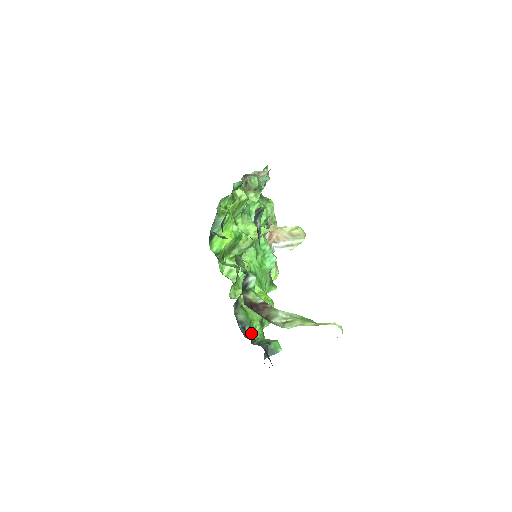
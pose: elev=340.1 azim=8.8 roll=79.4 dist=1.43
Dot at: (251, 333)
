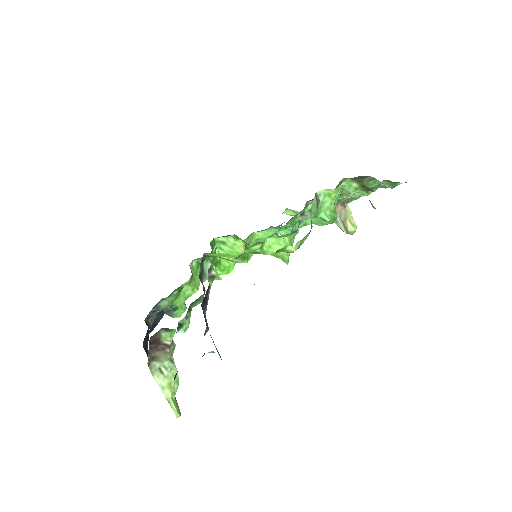
Dot at: occluded
